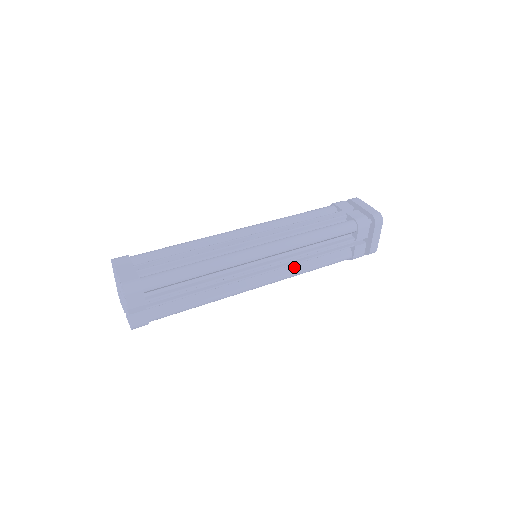
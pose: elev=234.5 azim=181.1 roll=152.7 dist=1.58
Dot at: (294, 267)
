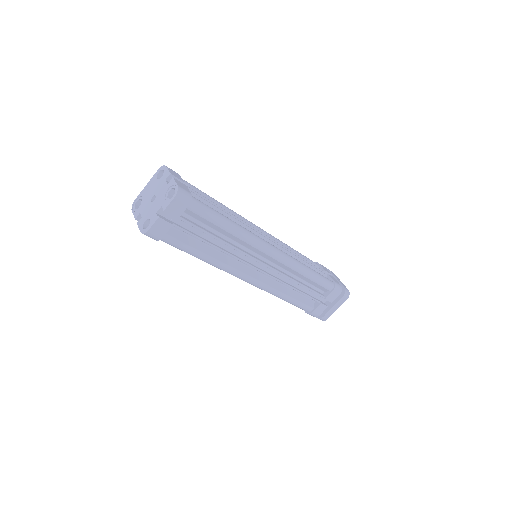
Dot at: (277, 285)
